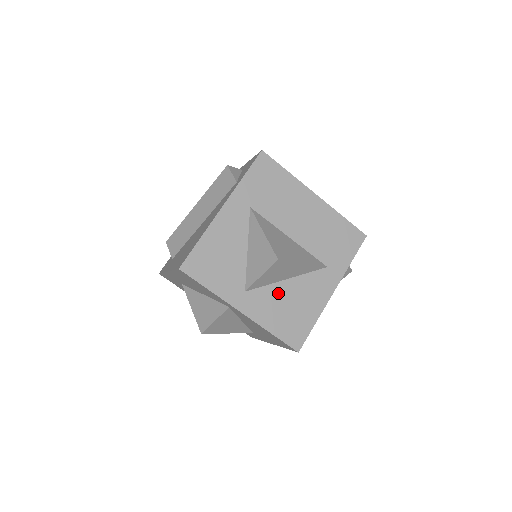
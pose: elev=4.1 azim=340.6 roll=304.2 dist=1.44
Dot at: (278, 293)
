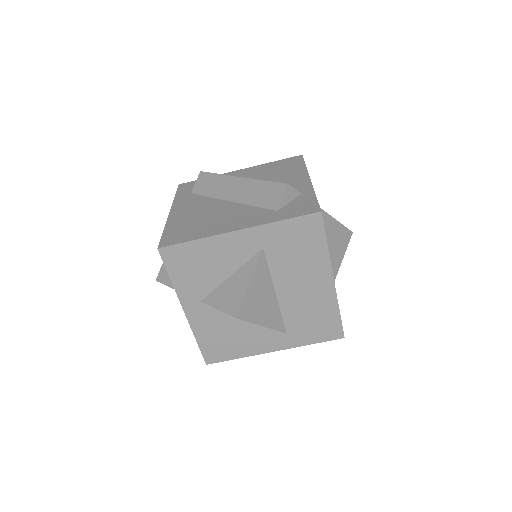
Dot at: (227, 321)
